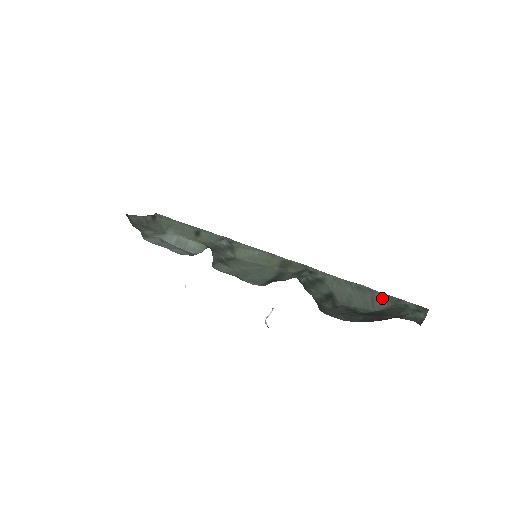
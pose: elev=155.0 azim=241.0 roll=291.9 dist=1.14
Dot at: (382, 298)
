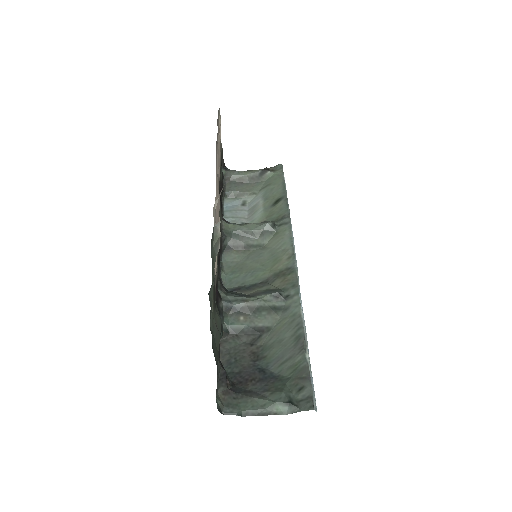
Dot at: (296, 364)
